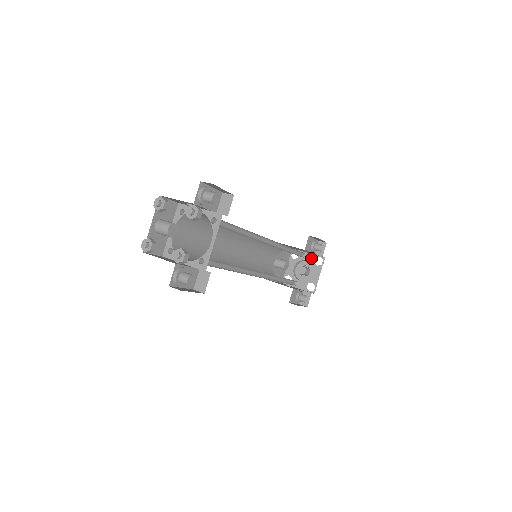
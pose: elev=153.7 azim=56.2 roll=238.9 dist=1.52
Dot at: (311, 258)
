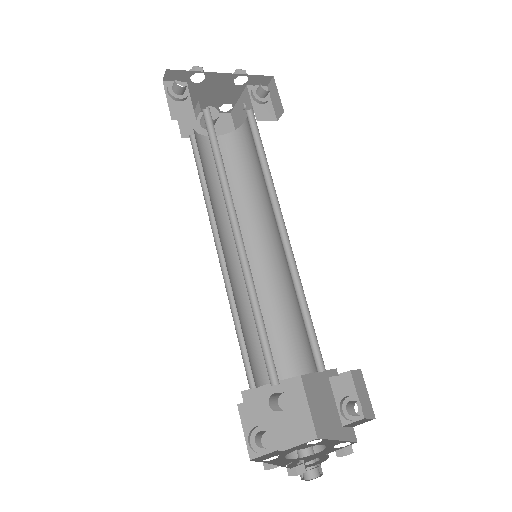
Dot at: (334, 443)
